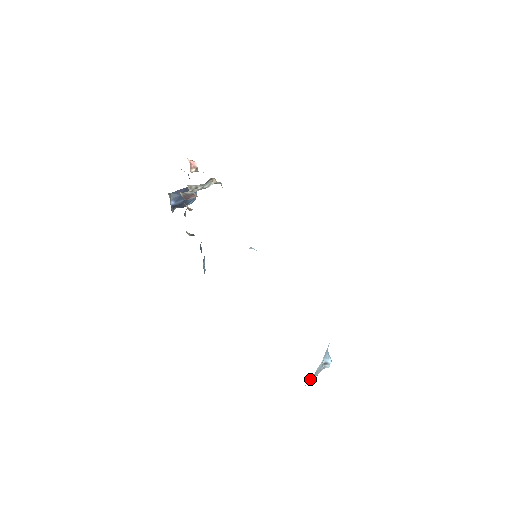
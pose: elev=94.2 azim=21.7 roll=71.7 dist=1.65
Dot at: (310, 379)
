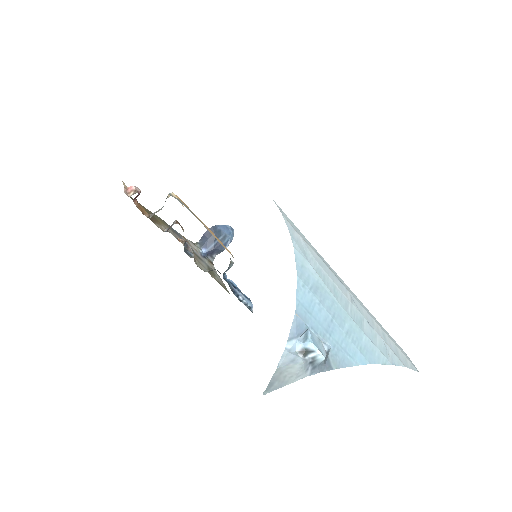
Dot at: (271, 381)
